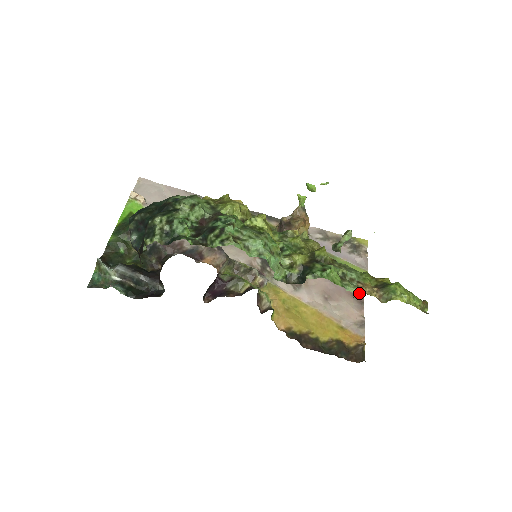
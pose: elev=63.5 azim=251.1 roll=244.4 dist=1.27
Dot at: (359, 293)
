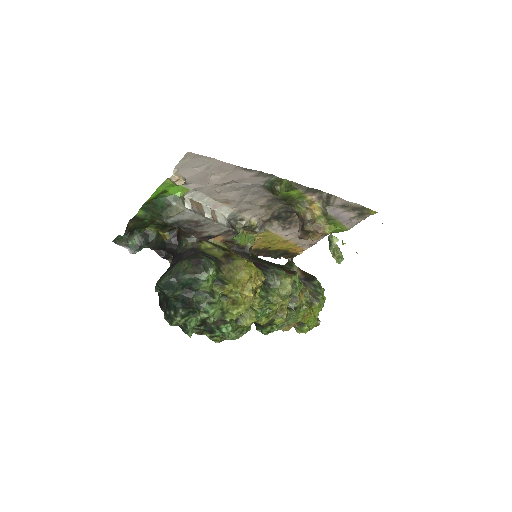
Dot at: (330, 232)
